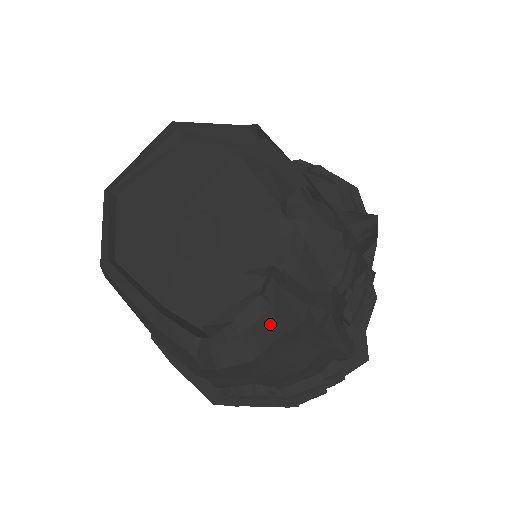
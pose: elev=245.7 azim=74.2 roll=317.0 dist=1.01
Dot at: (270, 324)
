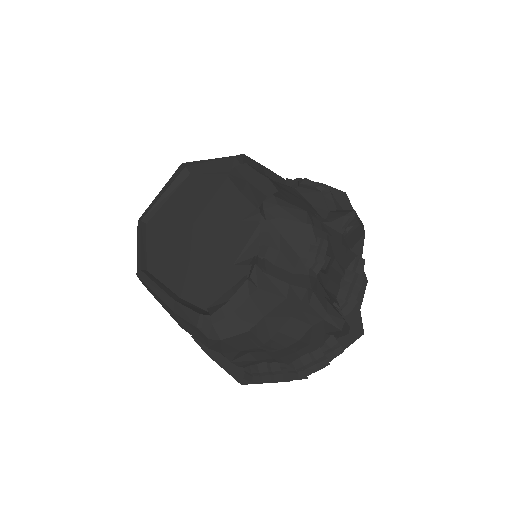
Dot at: (258, 301)
